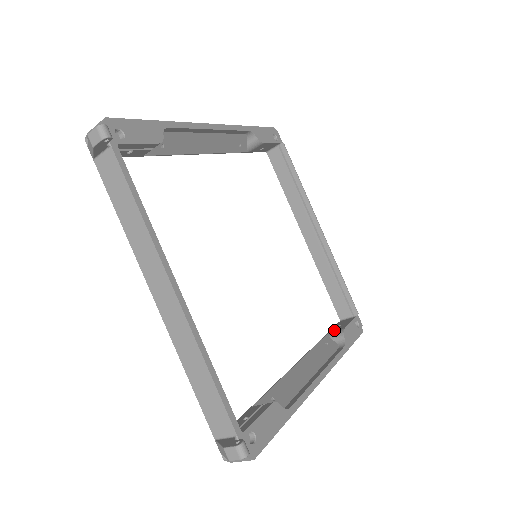
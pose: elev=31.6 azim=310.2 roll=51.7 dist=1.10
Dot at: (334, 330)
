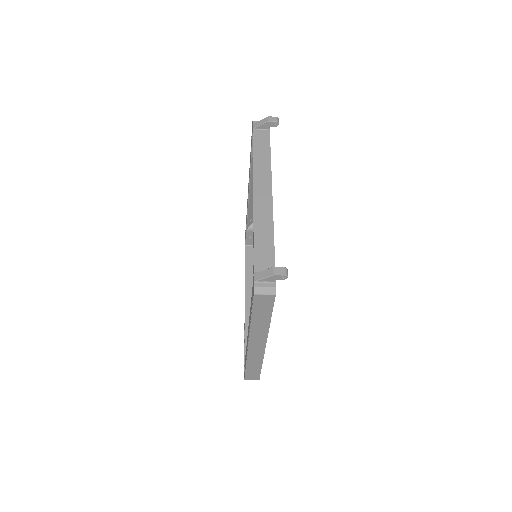
Dot at: occluded
